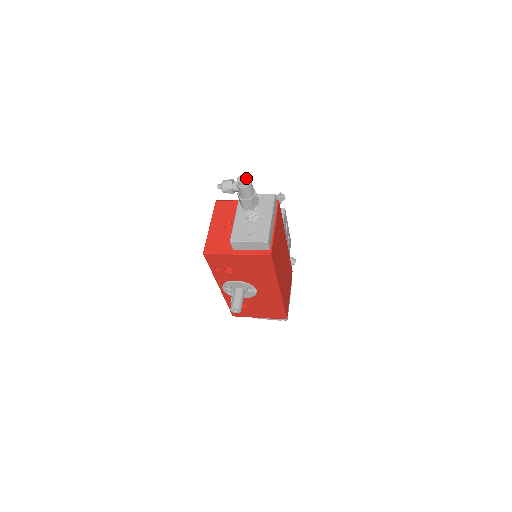
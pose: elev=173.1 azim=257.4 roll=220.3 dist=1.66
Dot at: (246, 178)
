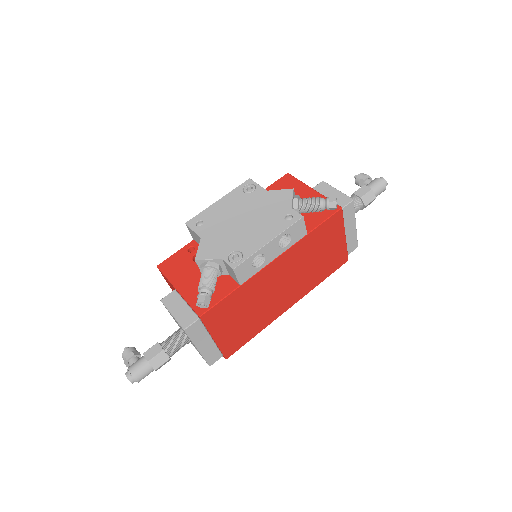
Dot at: (130, 381)
